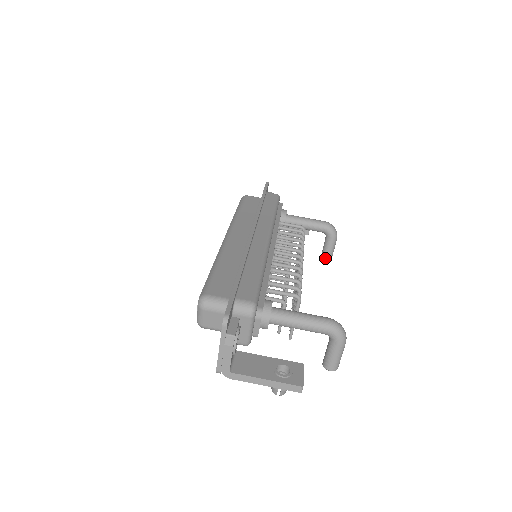
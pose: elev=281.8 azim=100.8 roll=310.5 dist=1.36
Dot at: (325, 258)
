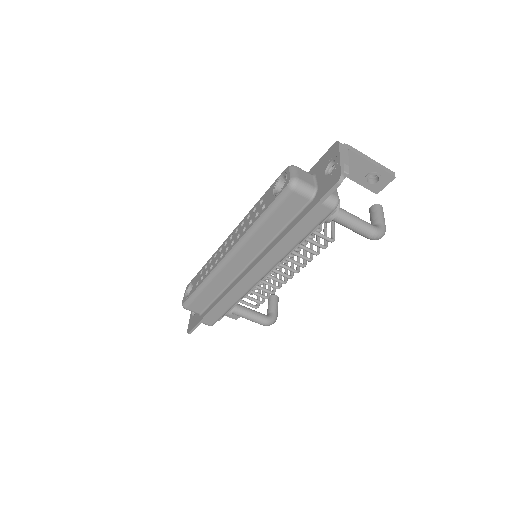
Dot at: occluded
